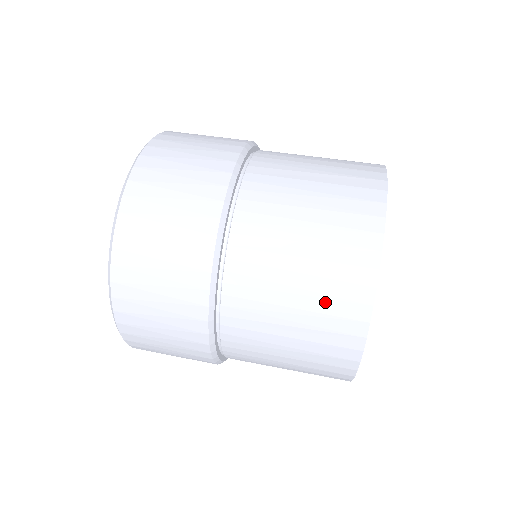
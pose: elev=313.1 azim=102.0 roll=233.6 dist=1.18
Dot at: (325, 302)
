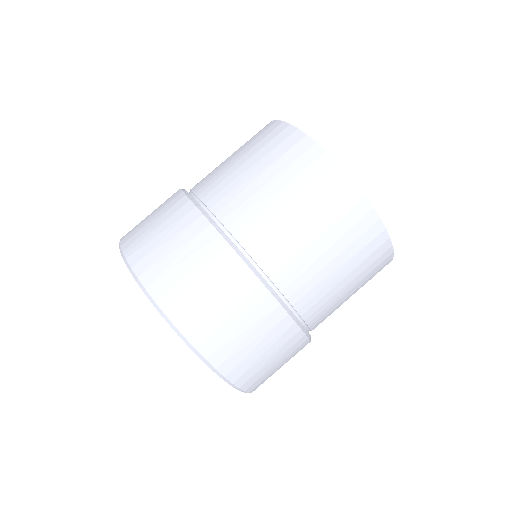
Dot at: (364, 263)
